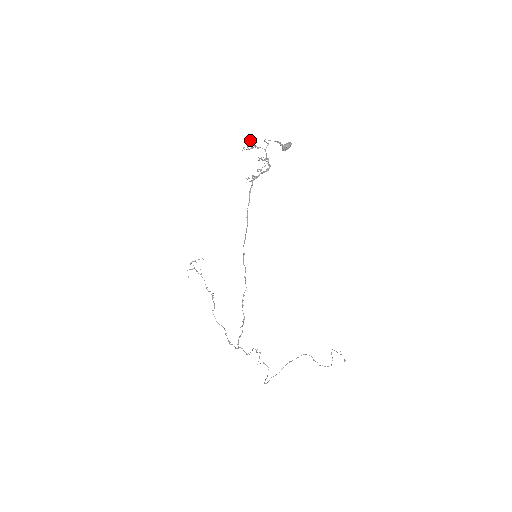
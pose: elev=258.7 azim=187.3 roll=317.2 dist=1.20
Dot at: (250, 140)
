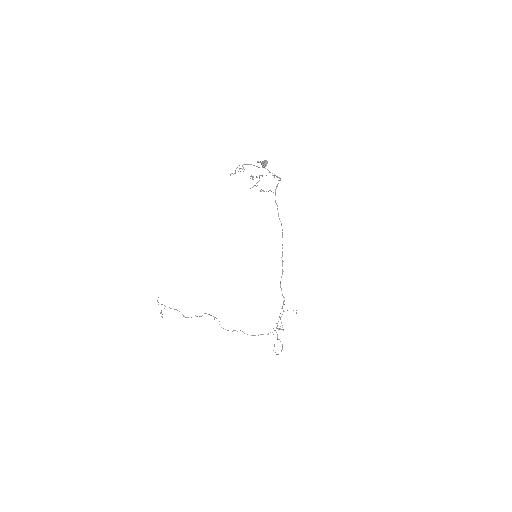
Dot at: (250, 164)
